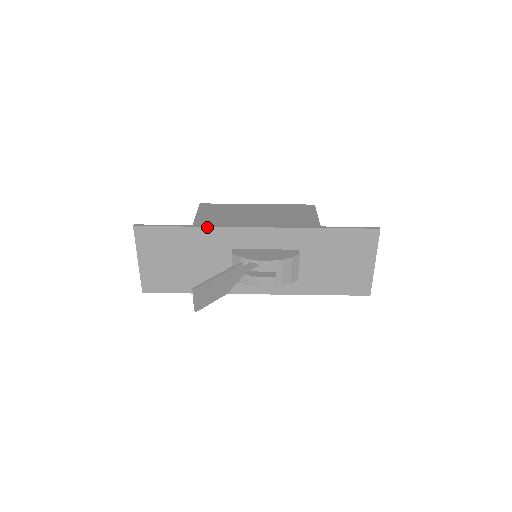
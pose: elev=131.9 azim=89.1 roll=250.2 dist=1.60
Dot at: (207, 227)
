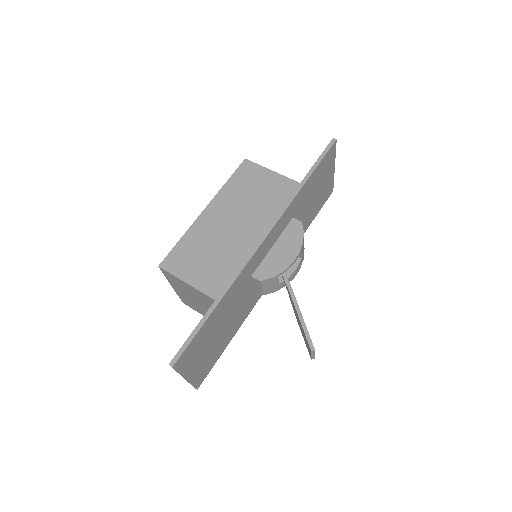
Dot at: (230, 287)
